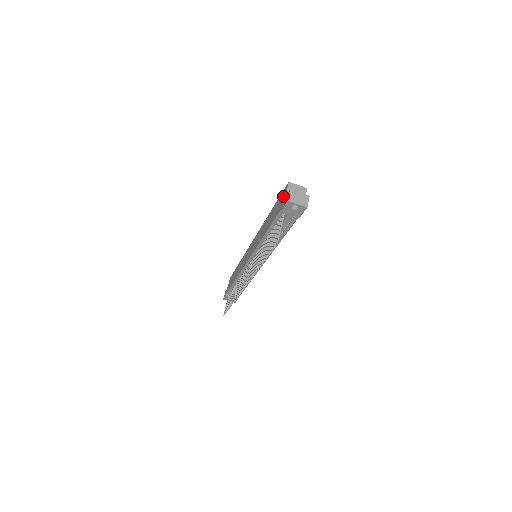
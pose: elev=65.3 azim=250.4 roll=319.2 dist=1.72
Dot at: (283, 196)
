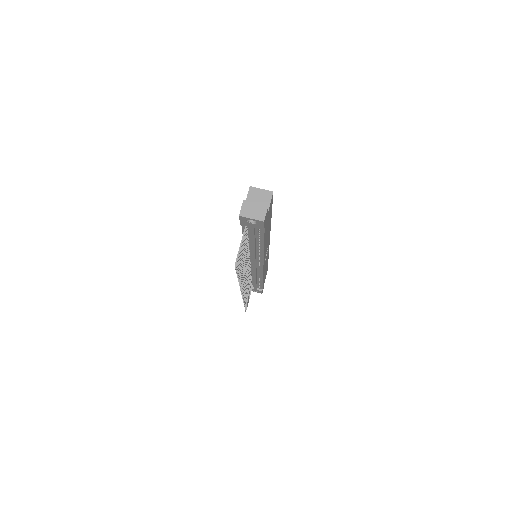
Dot at: occluded
